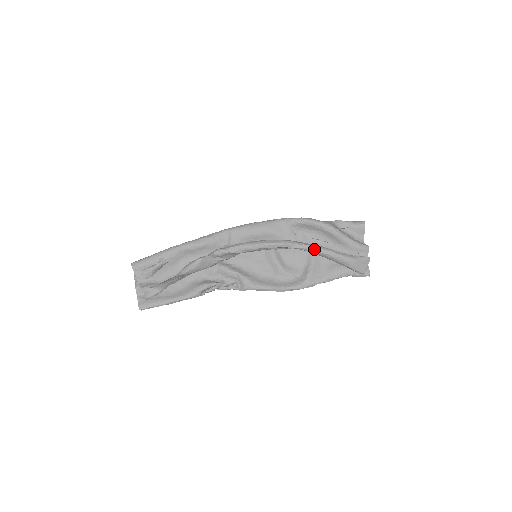
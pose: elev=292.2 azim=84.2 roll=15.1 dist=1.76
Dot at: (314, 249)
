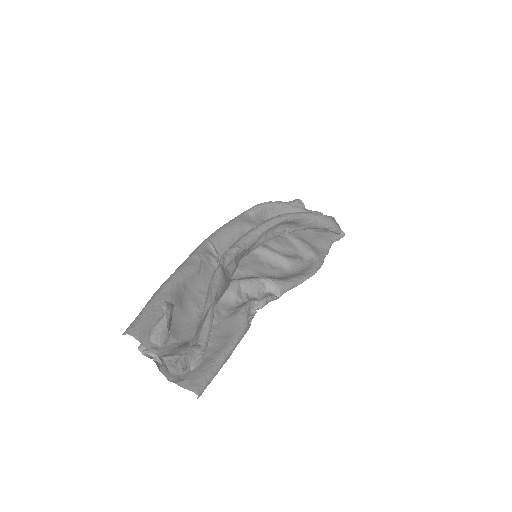
Dot at: (303, 214)
